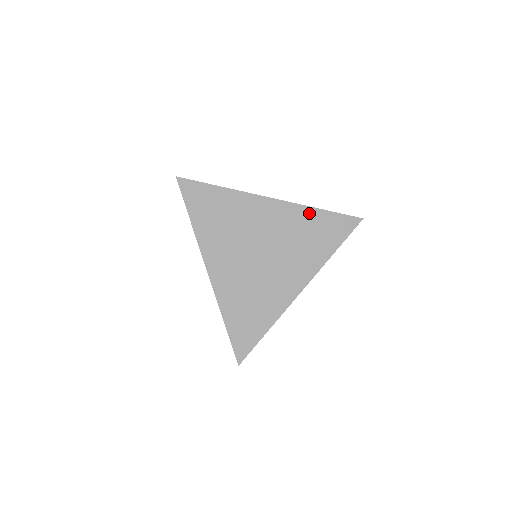
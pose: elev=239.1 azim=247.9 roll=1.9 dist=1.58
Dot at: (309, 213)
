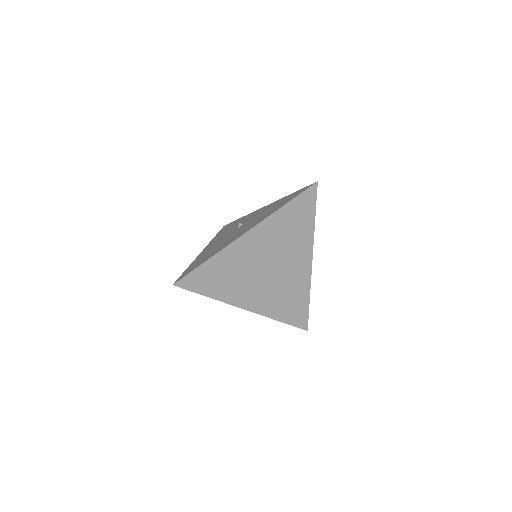
Dot at: (279, 215)
